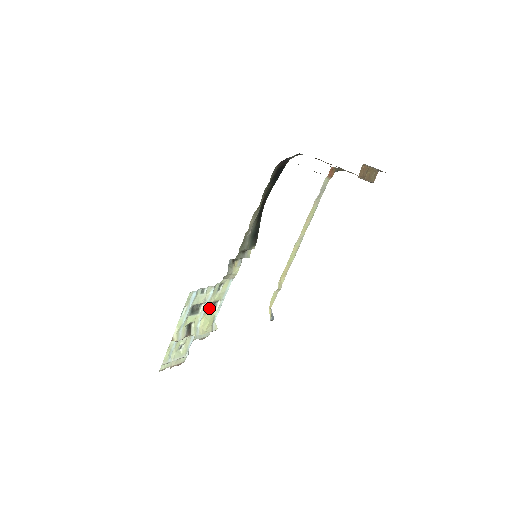
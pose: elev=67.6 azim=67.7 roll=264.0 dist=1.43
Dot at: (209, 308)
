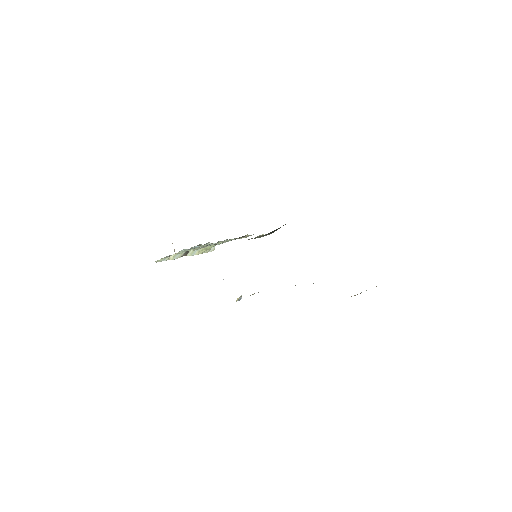
Dot at: occluded
